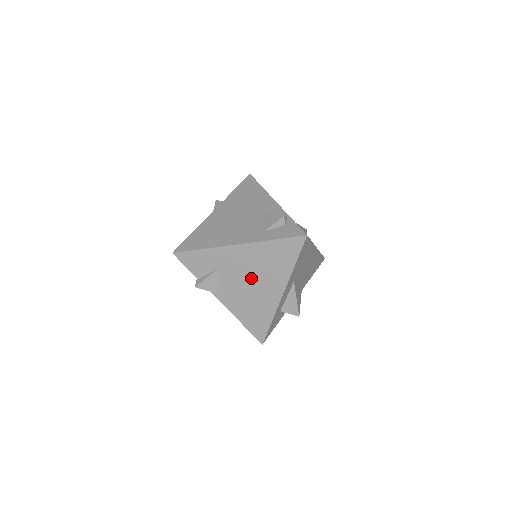
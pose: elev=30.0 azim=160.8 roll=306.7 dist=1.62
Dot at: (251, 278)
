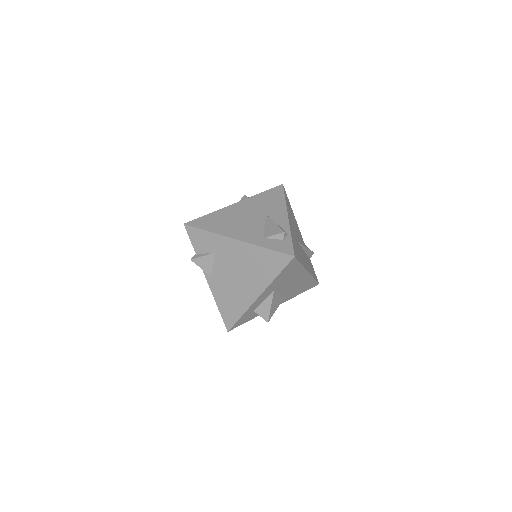
Dot at: (238, 272)
